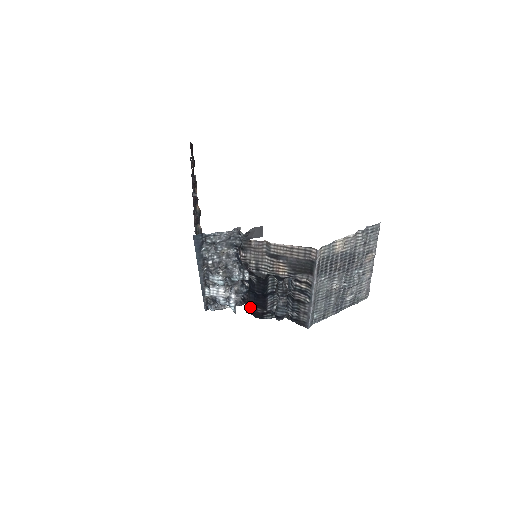
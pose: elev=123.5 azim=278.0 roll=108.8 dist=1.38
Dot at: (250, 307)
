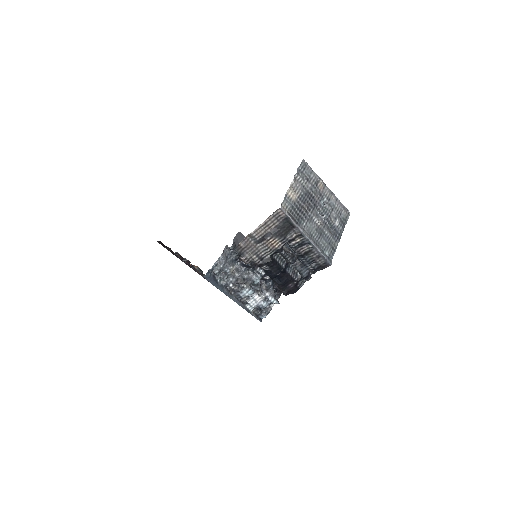
Dot at: (284, 289)
